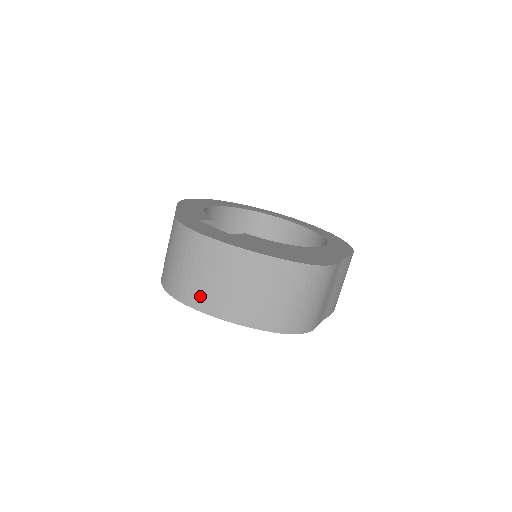
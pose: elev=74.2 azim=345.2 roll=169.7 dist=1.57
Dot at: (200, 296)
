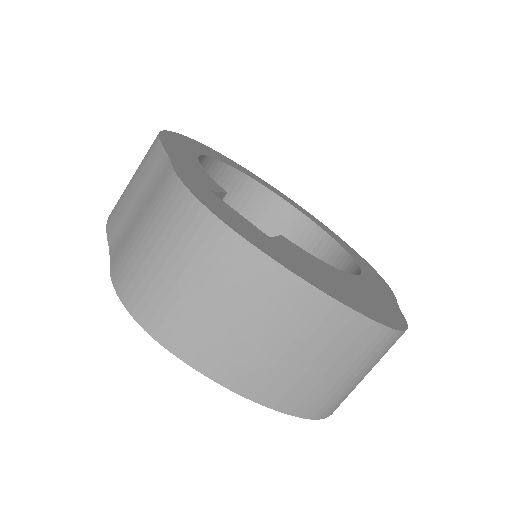
Dot at: (199, 341)
